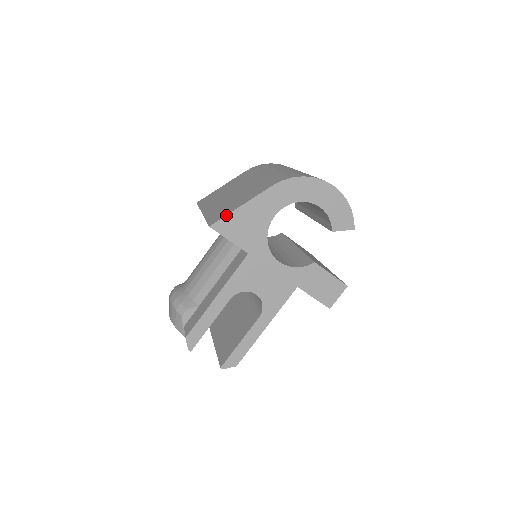
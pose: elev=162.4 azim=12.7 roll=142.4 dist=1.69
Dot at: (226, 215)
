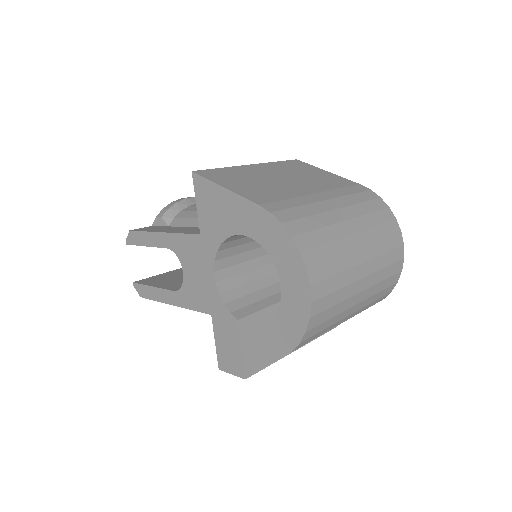
Dot at: (209, 179)
